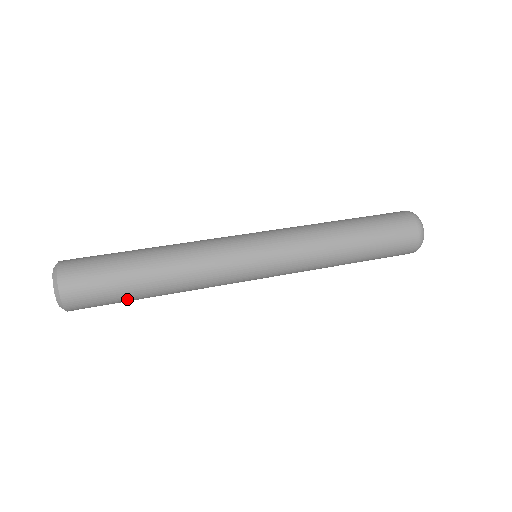
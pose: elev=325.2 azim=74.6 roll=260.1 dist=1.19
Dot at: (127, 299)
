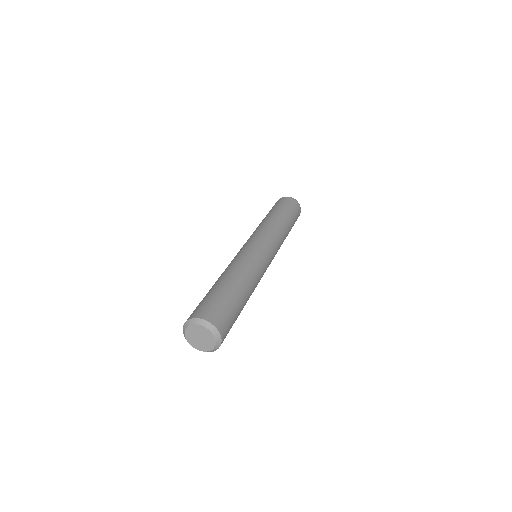
Dot at: (239, 313)
